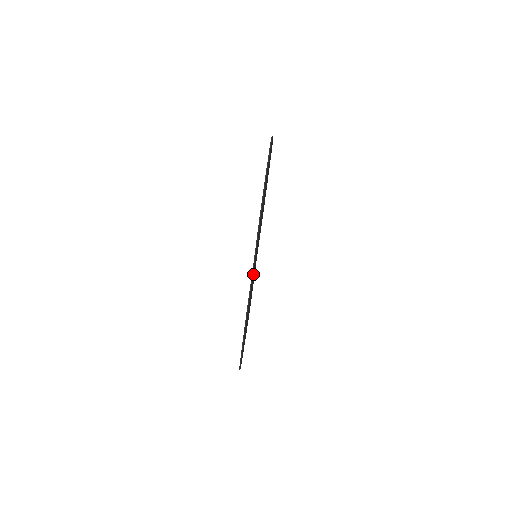
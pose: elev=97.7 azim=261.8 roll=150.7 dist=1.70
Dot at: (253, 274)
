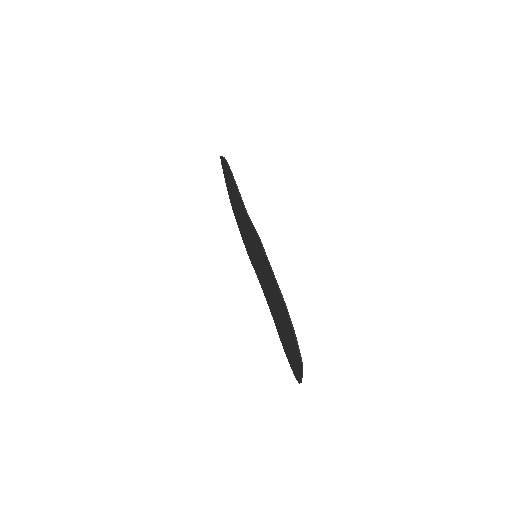
Dot at: occluded
